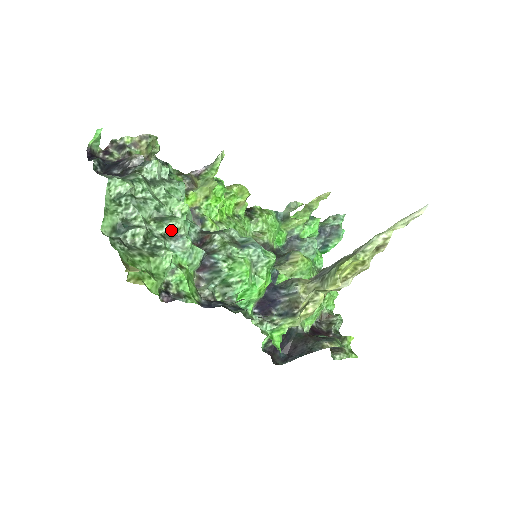
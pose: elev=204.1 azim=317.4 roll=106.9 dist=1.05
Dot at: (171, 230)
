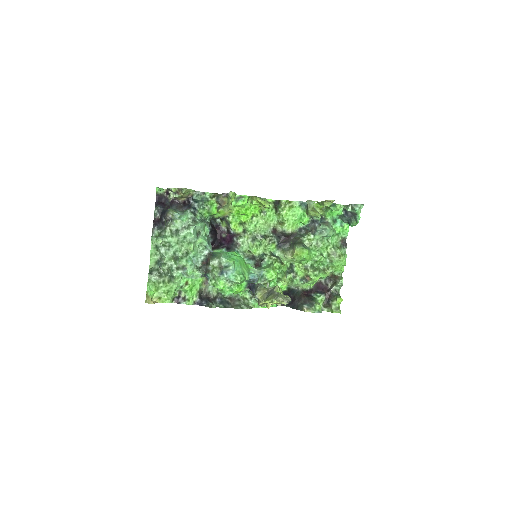
Dot at: (180, 266)
